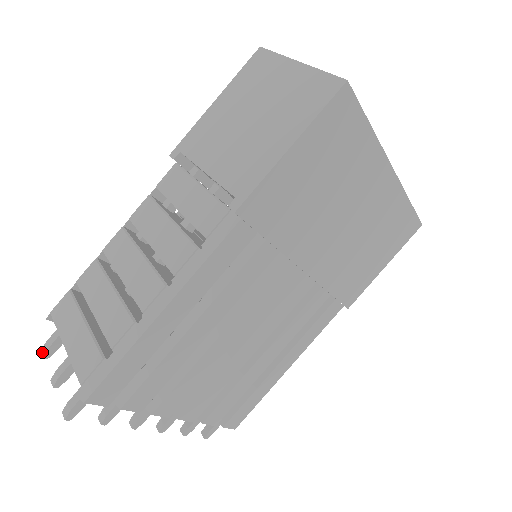
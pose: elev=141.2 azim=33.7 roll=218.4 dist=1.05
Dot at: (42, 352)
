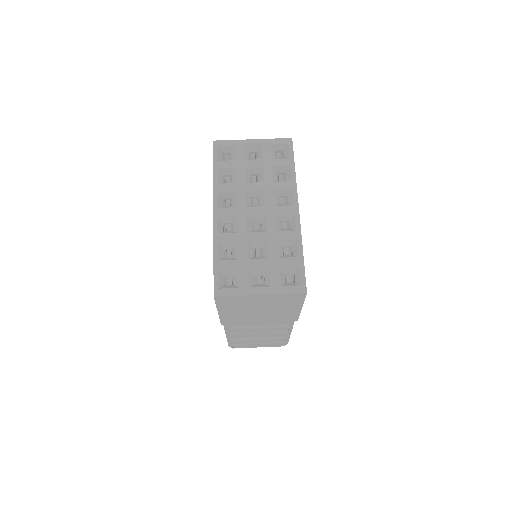
Dot at: occluded
